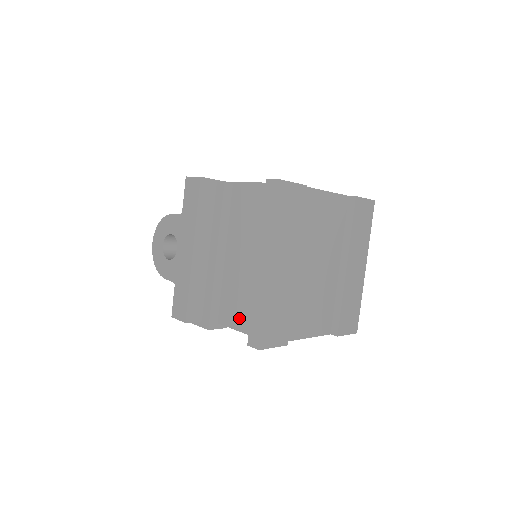
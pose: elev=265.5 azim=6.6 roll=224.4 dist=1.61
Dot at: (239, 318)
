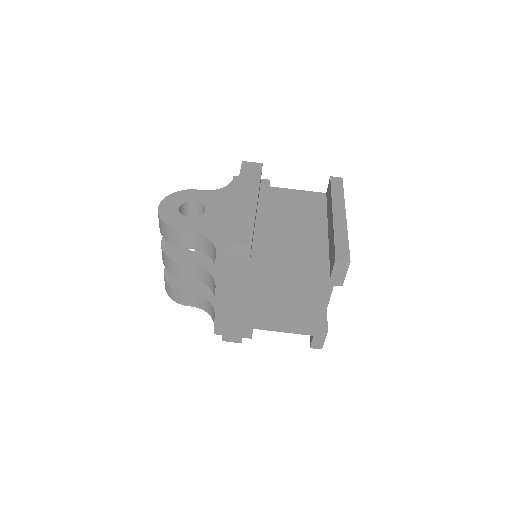
Dot at: (291, 263)
